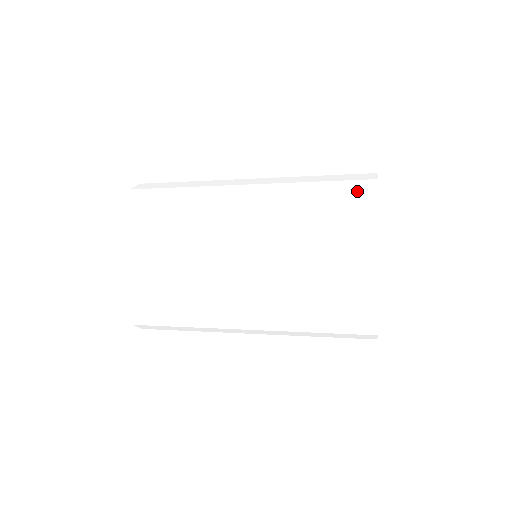
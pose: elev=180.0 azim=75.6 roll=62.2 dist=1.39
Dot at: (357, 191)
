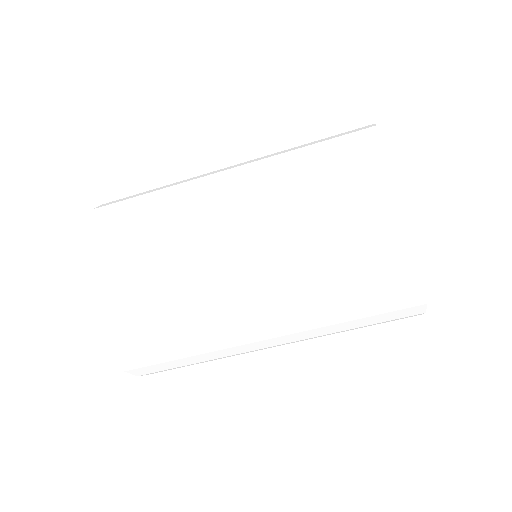
Dot at: occluded
